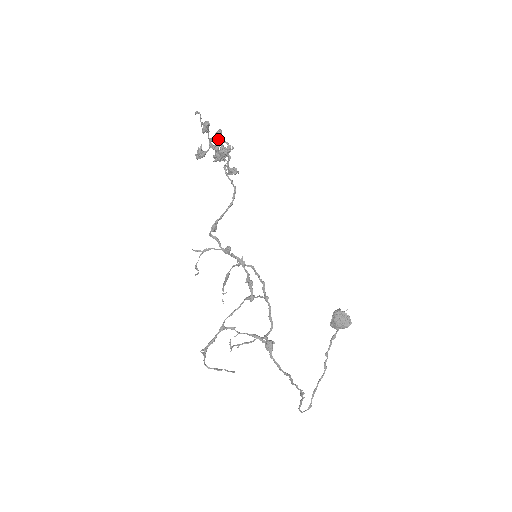
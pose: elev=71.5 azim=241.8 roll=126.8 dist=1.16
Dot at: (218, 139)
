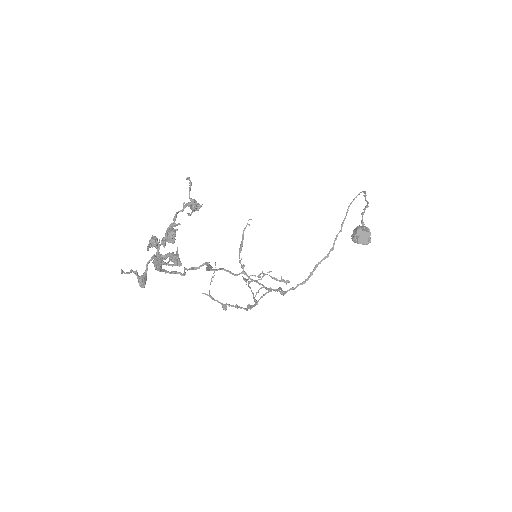
Dot at: (161, 271)
